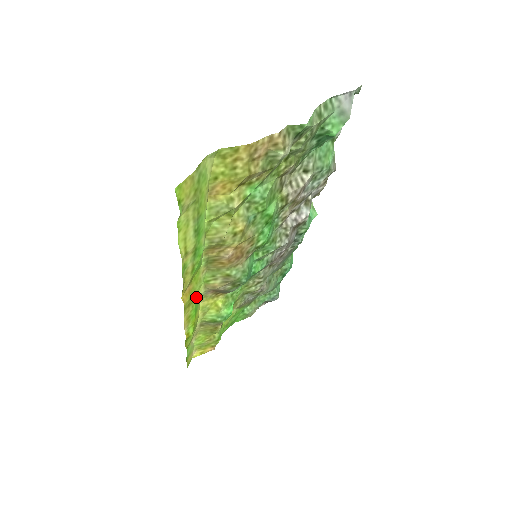
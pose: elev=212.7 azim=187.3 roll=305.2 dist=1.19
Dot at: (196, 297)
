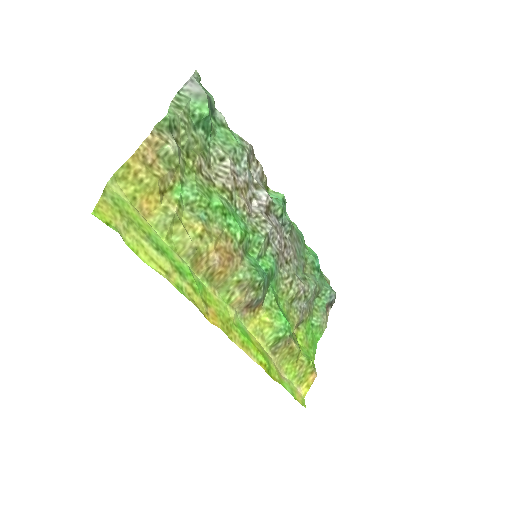
Dot at: (231, 321)
